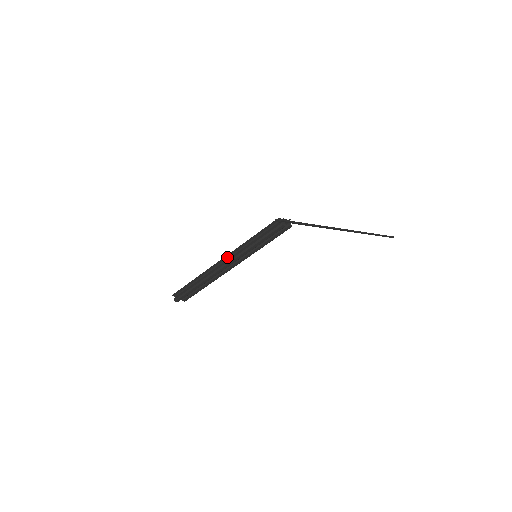
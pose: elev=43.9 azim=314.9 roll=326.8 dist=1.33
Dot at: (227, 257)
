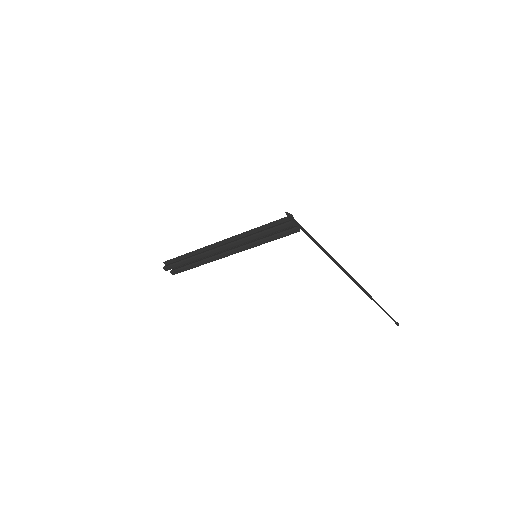
Dot at: (229, 240)
